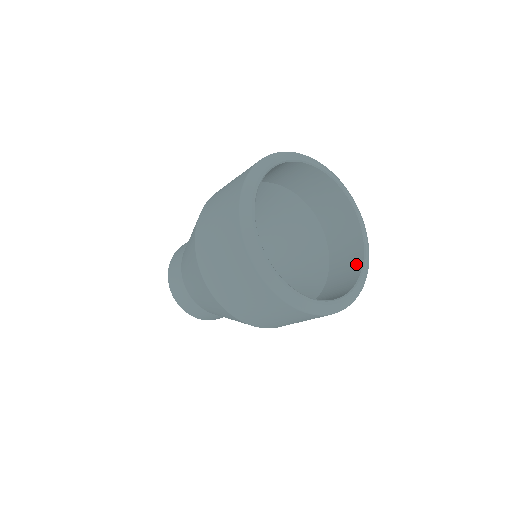
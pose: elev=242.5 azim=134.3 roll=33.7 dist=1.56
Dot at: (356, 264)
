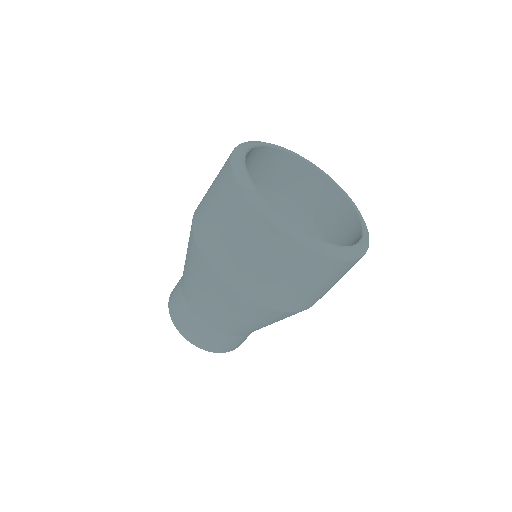
Dot at: (355, 230)
